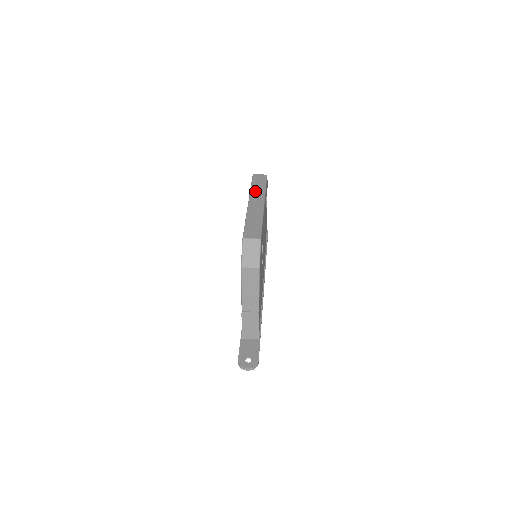
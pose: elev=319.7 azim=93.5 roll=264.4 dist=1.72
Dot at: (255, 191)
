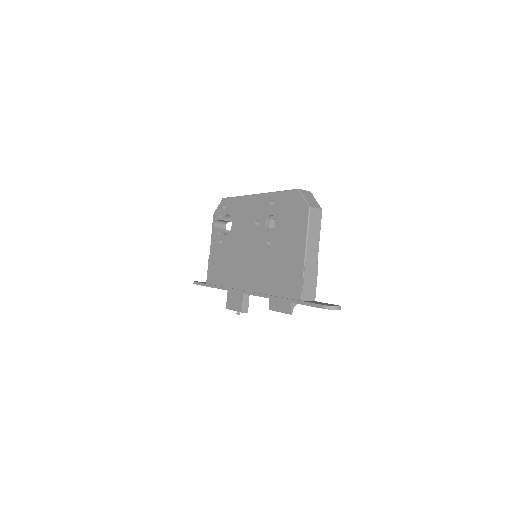
Dot at: occluded
